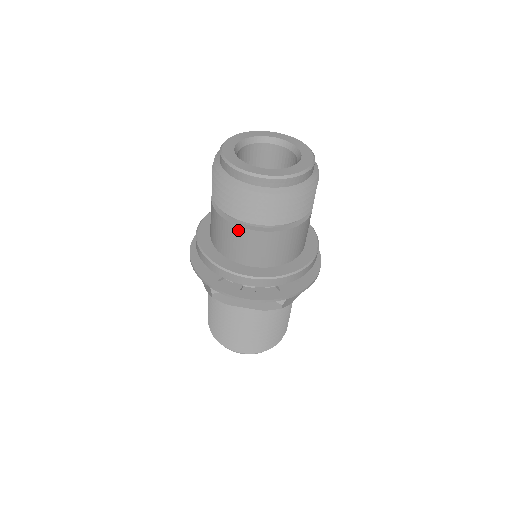
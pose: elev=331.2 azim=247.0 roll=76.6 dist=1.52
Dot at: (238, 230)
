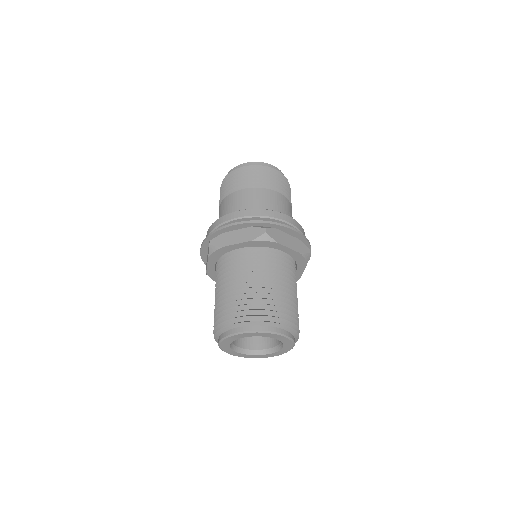
Dot at: (231, 196)
